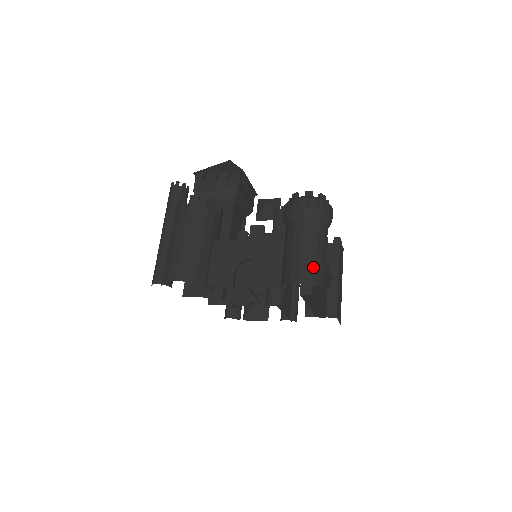
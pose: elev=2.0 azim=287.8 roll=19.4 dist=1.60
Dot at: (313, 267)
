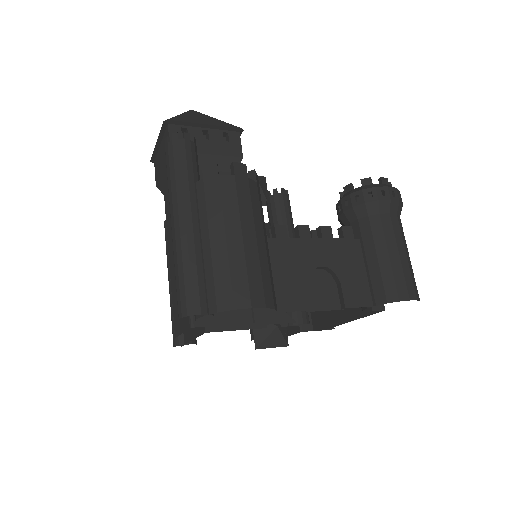
Dot at: (413, 277)
